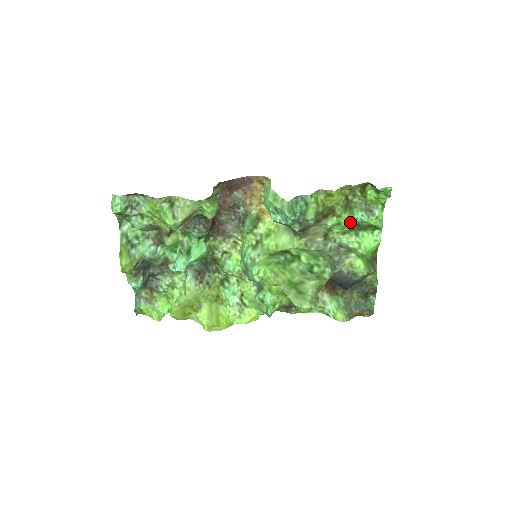
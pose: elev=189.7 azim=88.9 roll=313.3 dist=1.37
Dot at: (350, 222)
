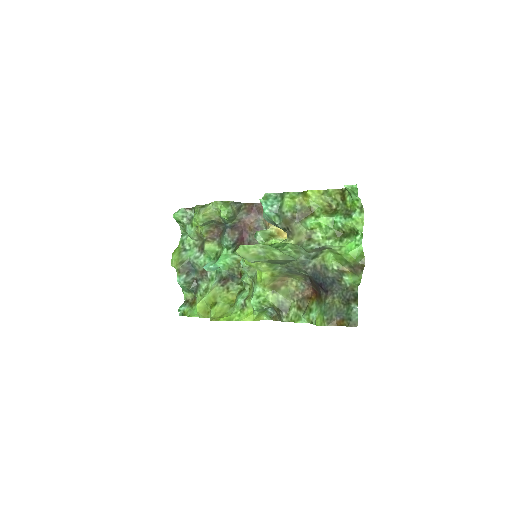
Dot at: (331, 226)
